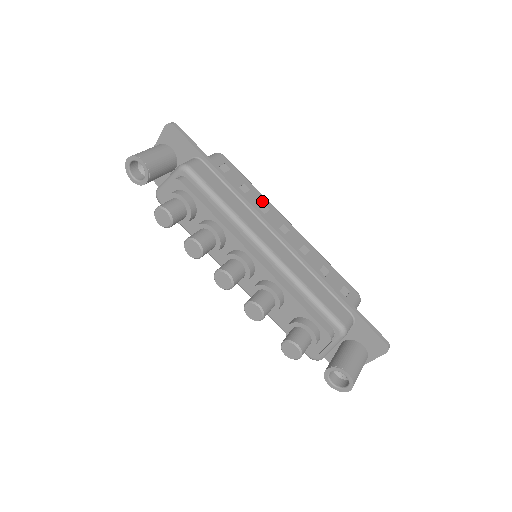
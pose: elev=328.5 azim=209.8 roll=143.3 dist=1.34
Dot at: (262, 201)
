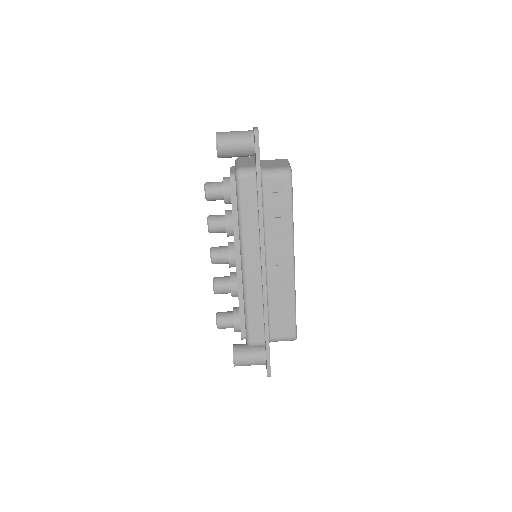
Dot at: (285, 231)
